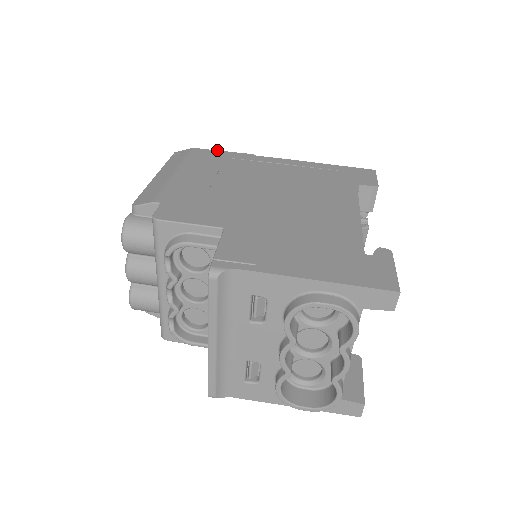
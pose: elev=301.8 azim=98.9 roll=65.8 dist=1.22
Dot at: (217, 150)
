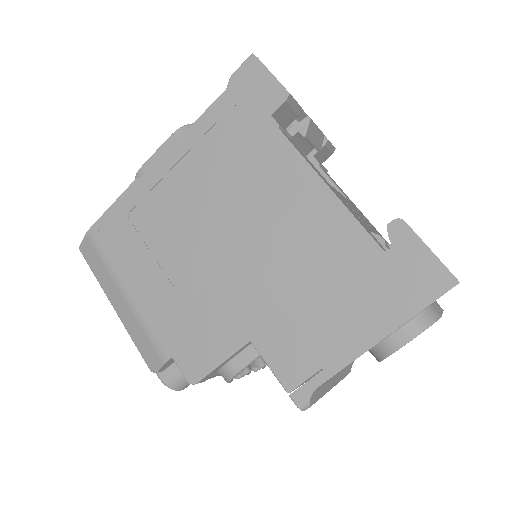
Dot at: (106, 210)
